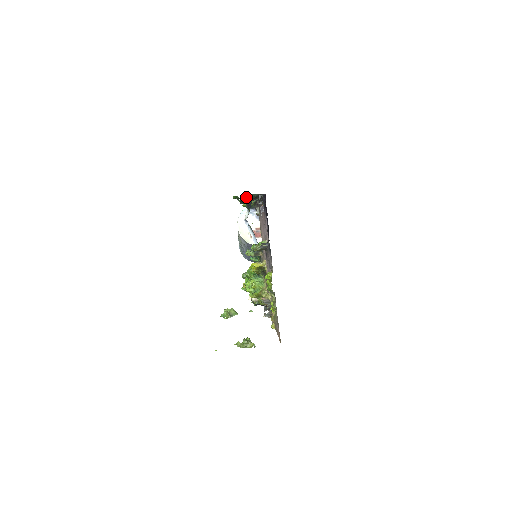
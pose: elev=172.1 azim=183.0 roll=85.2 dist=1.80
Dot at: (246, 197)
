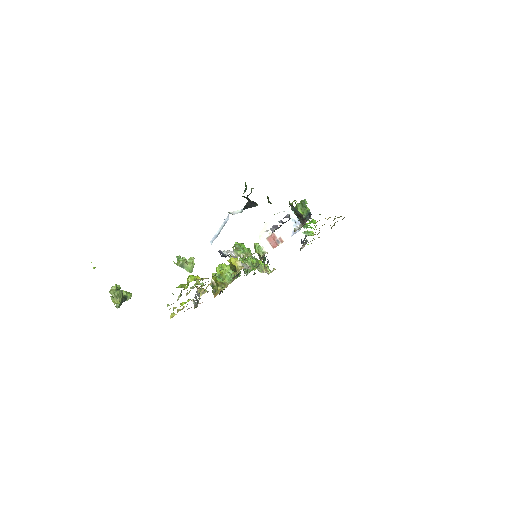
Dot at: (268, 199)
